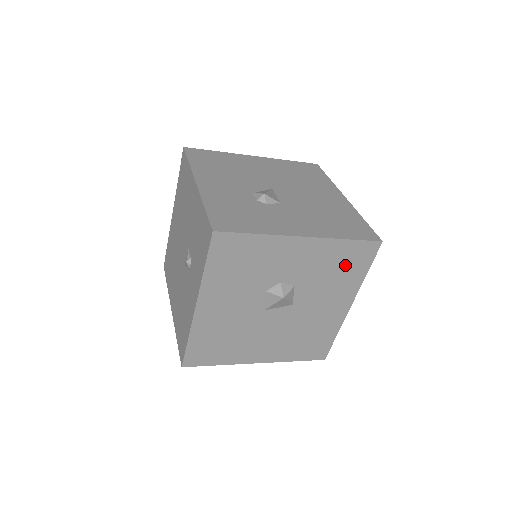
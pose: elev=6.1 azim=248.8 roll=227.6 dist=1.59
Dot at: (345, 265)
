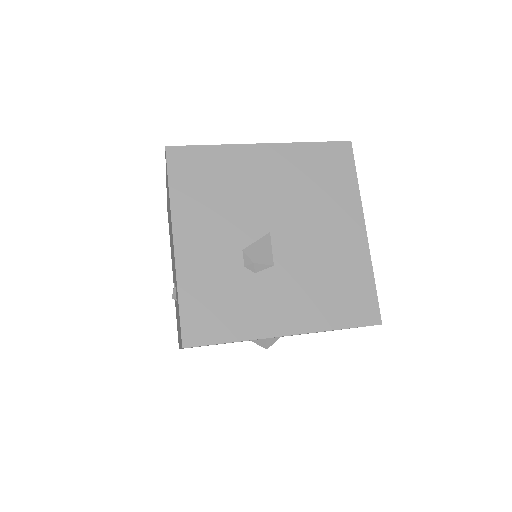
Dot at: occluded
